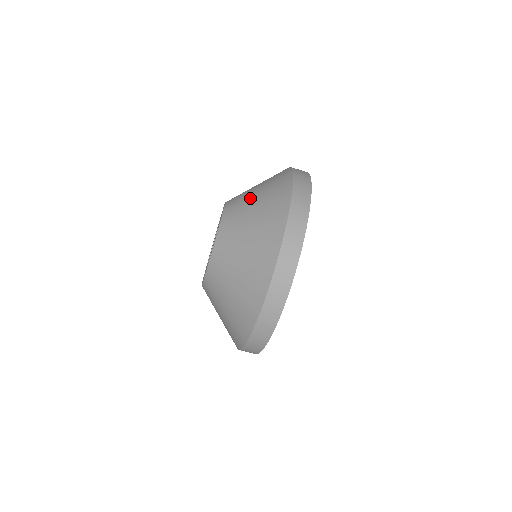
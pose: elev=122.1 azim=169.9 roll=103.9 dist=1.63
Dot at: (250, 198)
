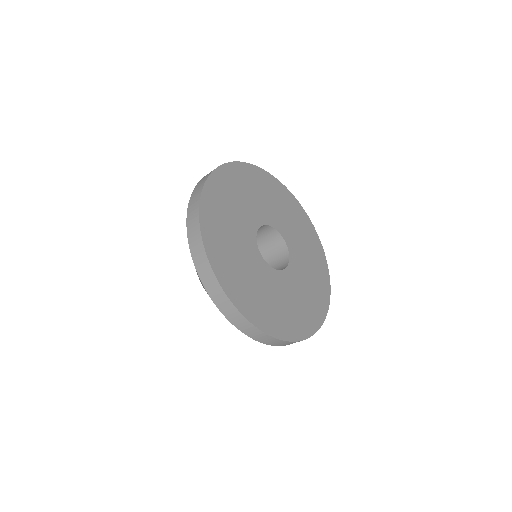
Dot at: occluded
